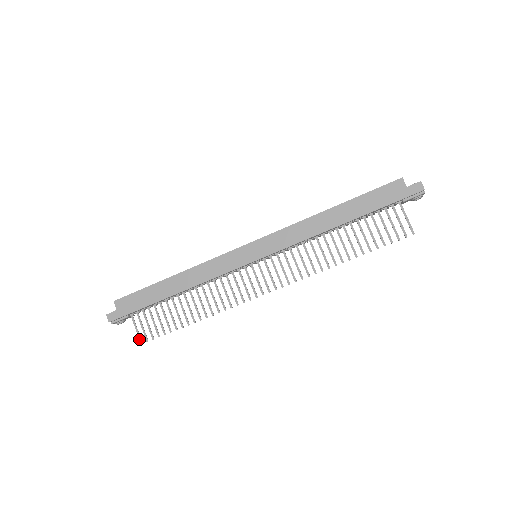
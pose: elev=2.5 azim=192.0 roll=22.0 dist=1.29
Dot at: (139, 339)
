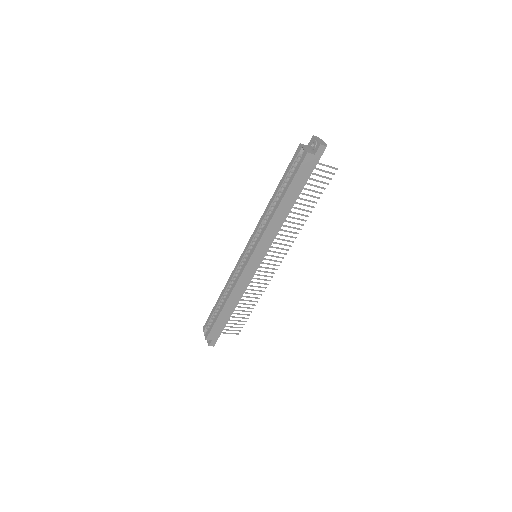
Dot at: occluded
